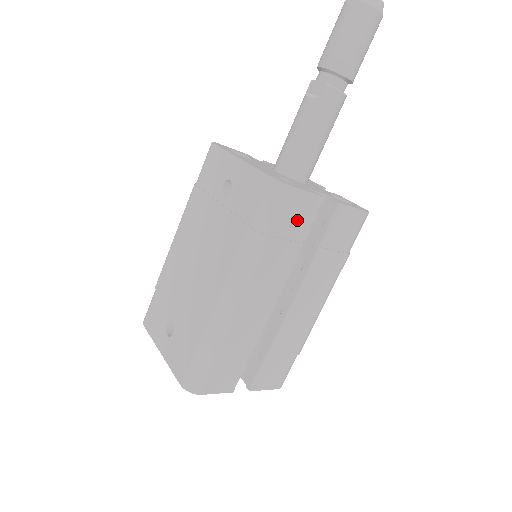
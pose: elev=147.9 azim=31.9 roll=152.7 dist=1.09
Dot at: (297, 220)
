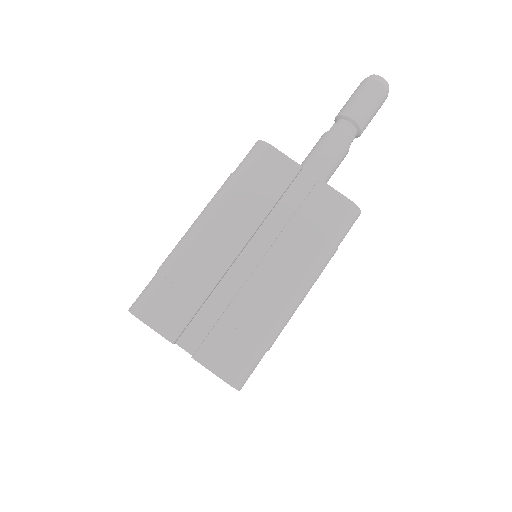
Dot at: (272, 176)
